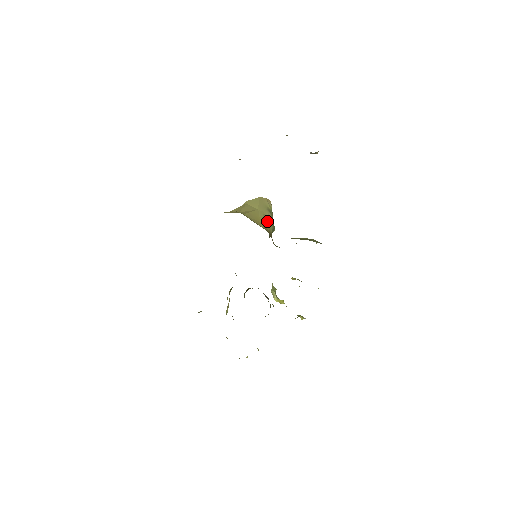
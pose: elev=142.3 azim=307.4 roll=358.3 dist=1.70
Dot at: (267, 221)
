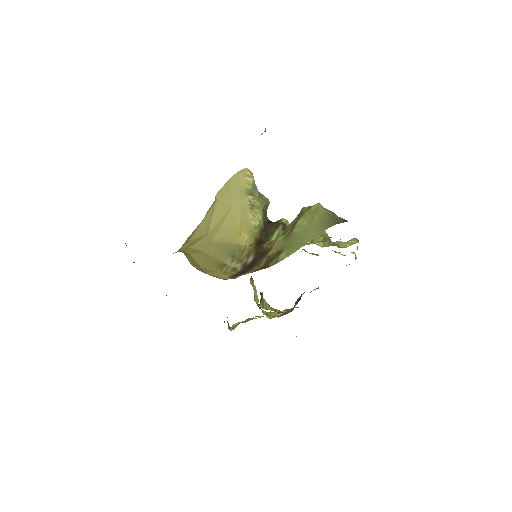
Dot at: (250, 215)
